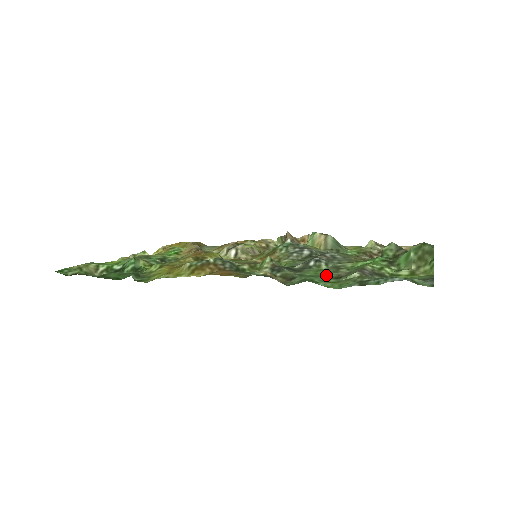
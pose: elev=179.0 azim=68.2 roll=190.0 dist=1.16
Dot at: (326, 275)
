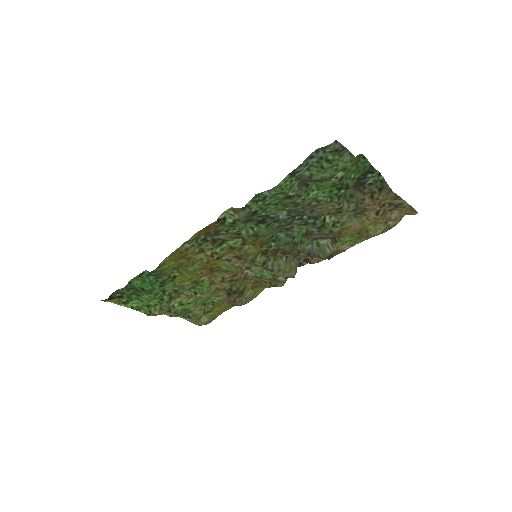
Dot at: (282, 203)
